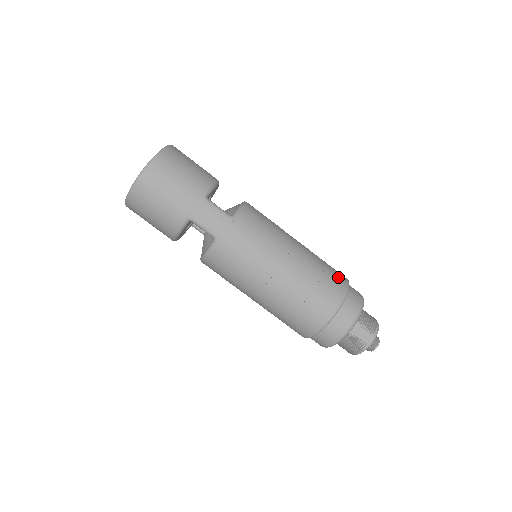
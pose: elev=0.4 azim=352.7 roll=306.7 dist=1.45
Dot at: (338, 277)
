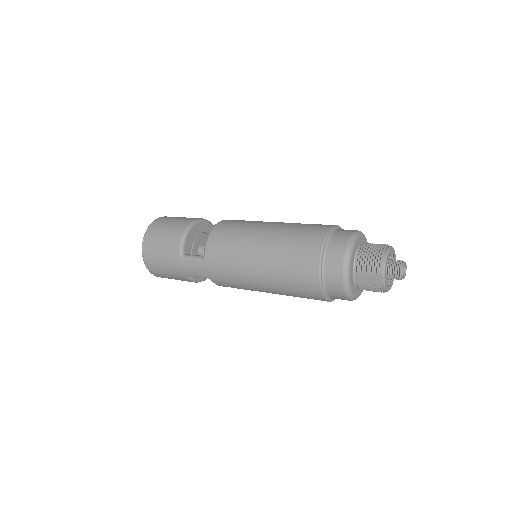
Dot at: (308, 247)
